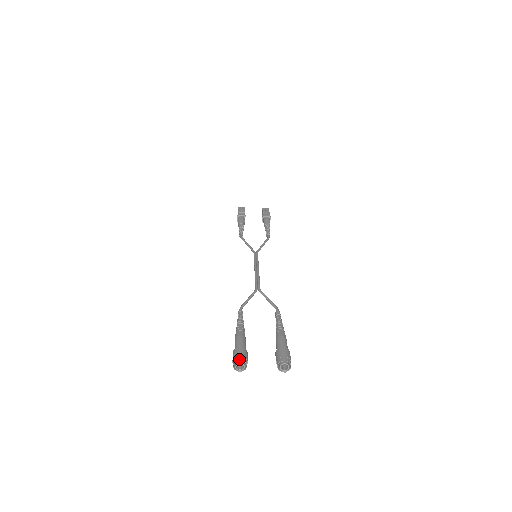
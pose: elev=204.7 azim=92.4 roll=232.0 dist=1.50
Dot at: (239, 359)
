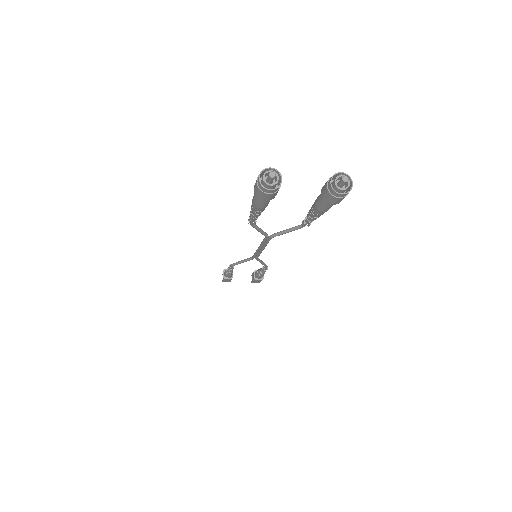
Dot at: (268, 168)
